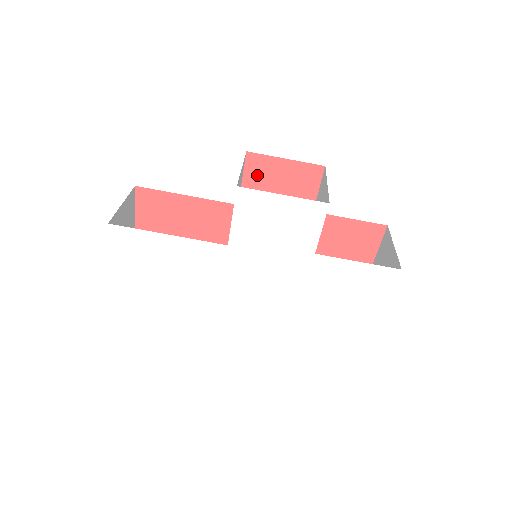
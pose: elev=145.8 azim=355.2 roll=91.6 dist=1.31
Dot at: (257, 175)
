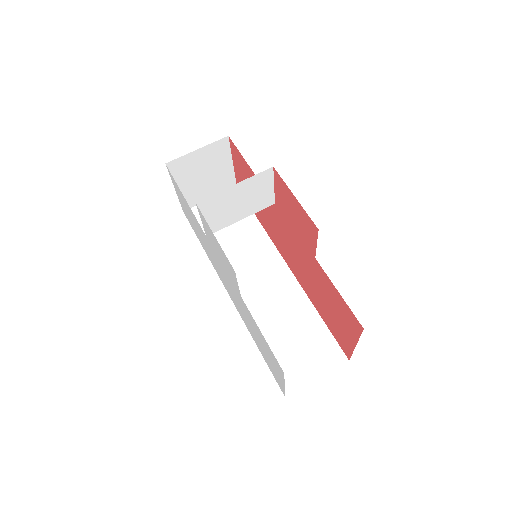
Dot at: (281, 192)
